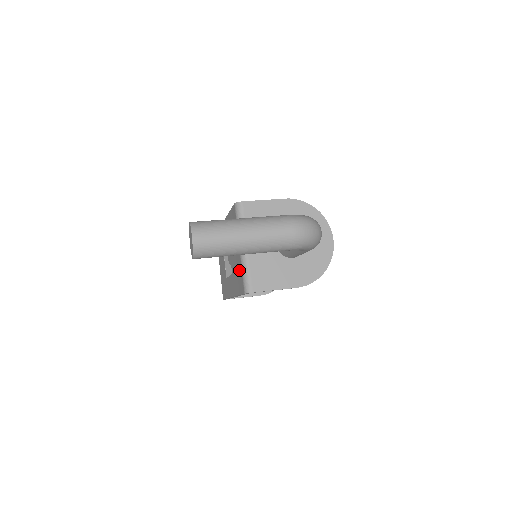
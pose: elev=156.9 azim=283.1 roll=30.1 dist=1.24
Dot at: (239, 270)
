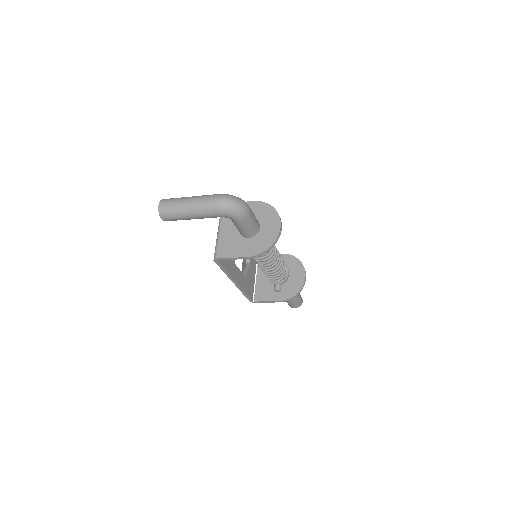
Dot at: occluded
